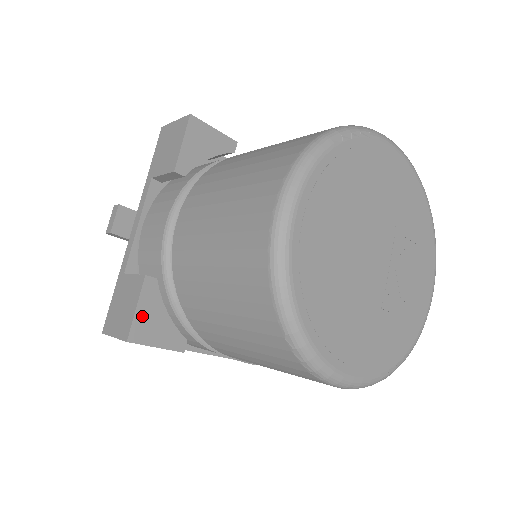
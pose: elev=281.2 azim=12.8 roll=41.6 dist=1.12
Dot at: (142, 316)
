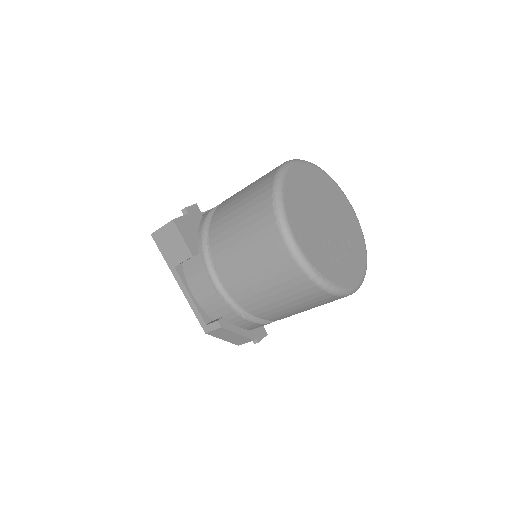
Dot at: (186, 220)
